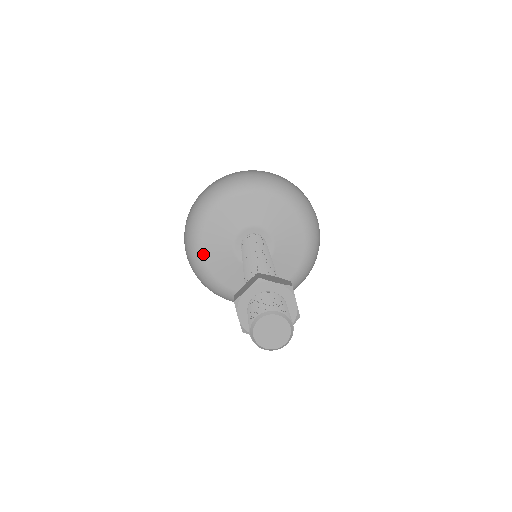
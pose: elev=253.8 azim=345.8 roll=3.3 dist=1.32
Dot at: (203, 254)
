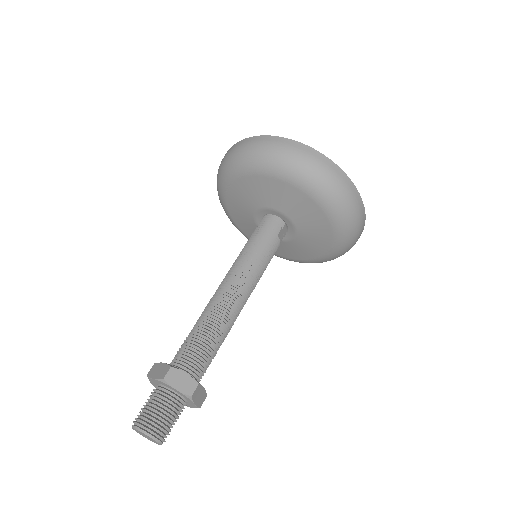
Dot at: (227, 205)
